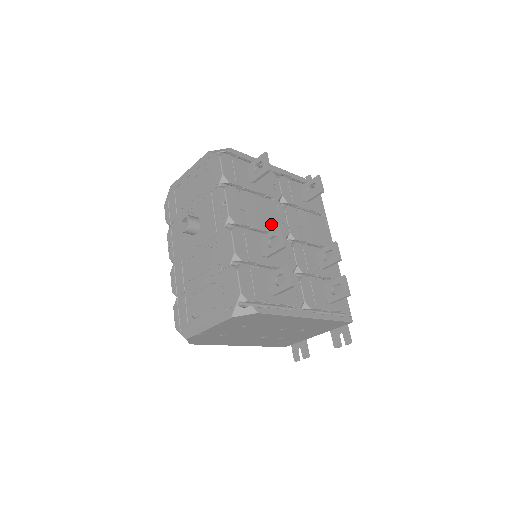
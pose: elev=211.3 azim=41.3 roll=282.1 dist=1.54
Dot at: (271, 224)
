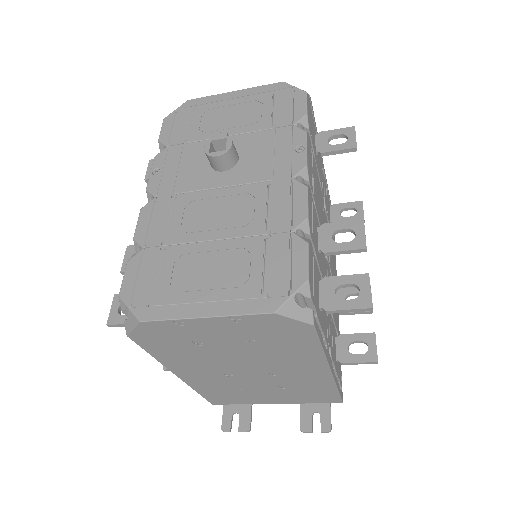
Dot at: (321, 219)
